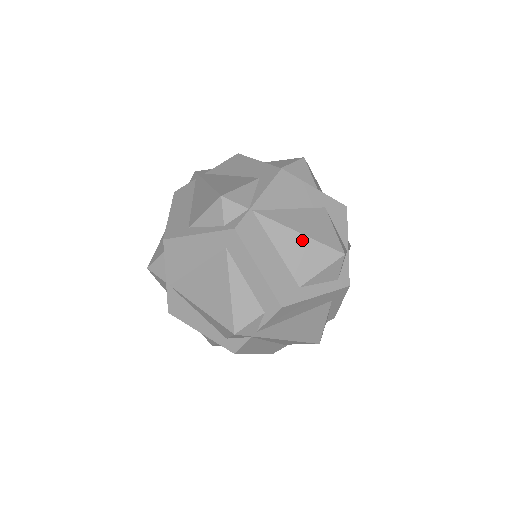
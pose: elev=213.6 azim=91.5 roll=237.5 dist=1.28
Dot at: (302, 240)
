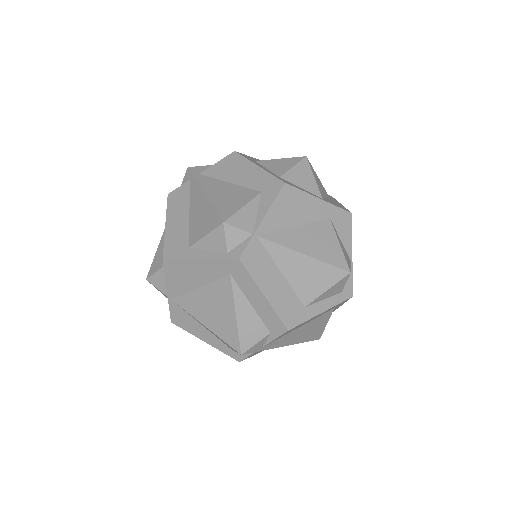
Dot at: (308, 262)
